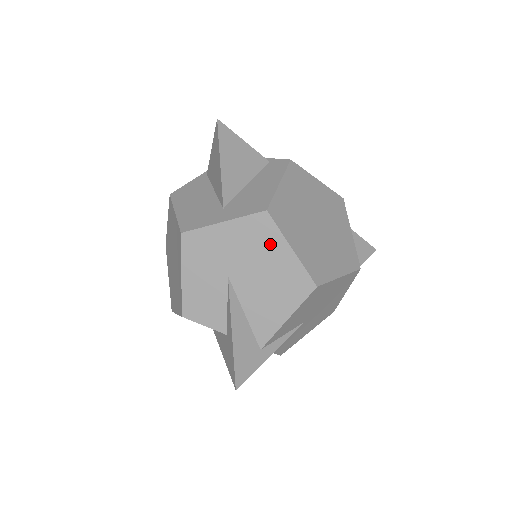
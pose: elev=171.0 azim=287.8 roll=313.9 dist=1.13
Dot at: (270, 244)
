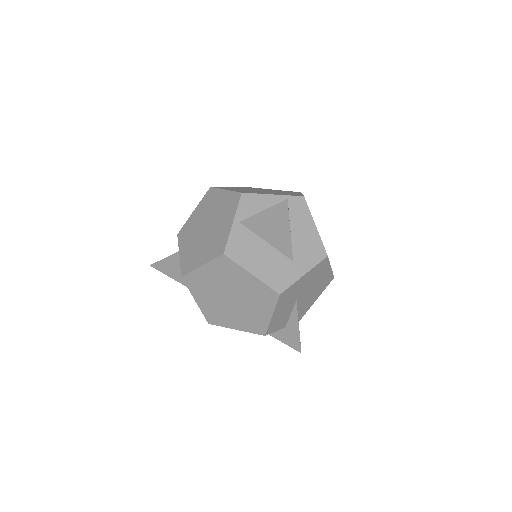
Dot at: (323, 271)
